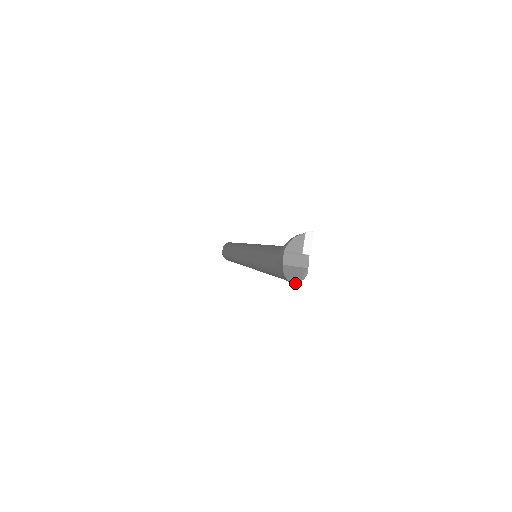
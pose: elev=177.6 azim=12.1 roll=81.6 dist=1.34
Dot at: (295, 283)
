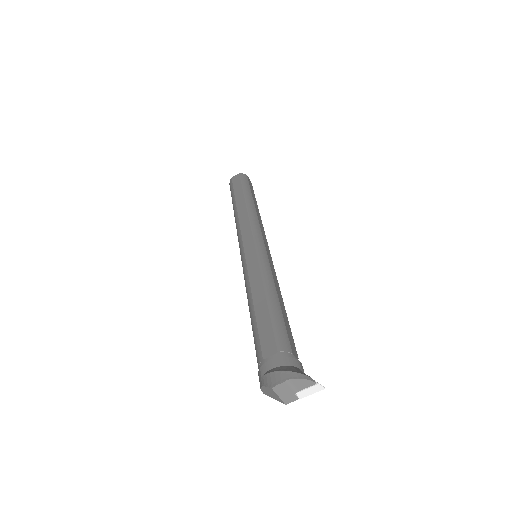
Dot at: (263, 391)
